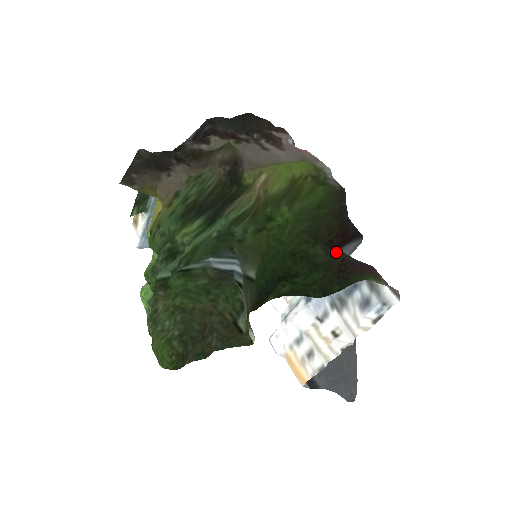
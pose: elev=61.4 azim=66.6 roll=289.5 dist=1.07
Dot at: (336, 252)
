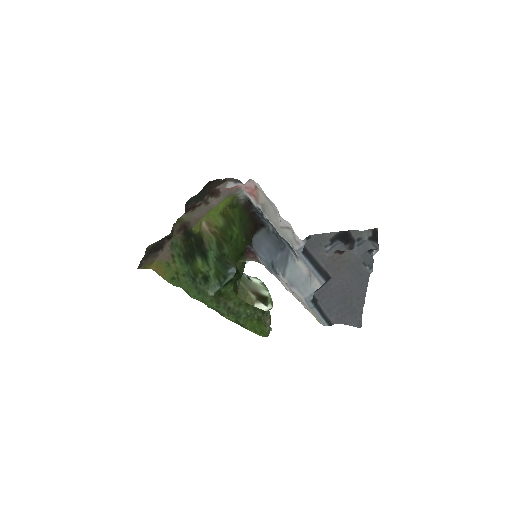
Dot at: (252, 244)
